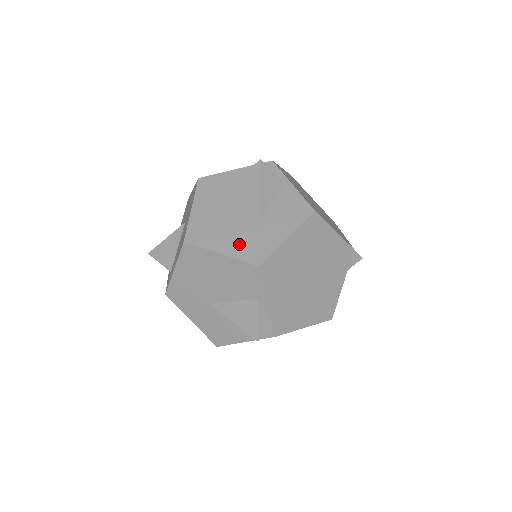
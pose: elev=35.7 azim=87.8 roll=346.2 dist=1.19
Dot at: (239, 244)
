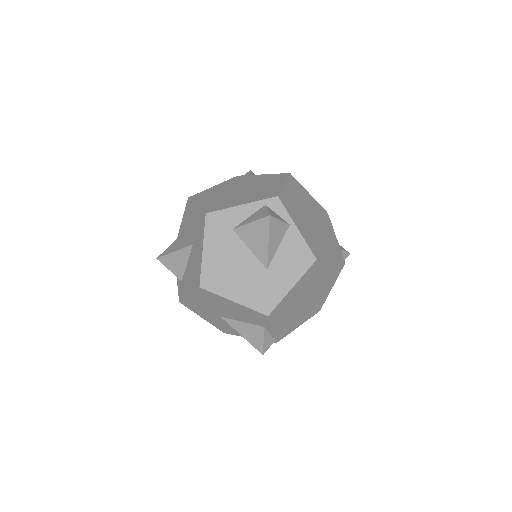
Dot at: (250, 292)
